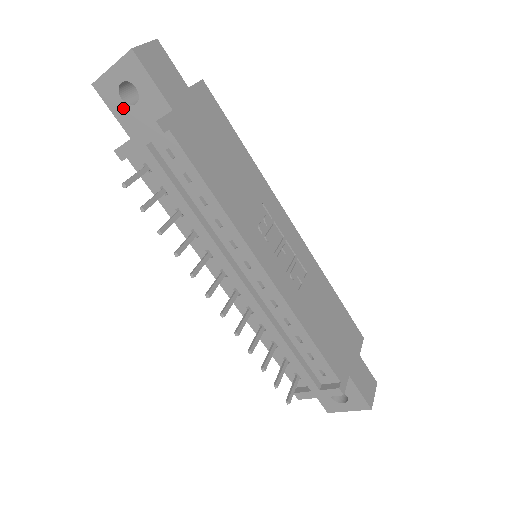
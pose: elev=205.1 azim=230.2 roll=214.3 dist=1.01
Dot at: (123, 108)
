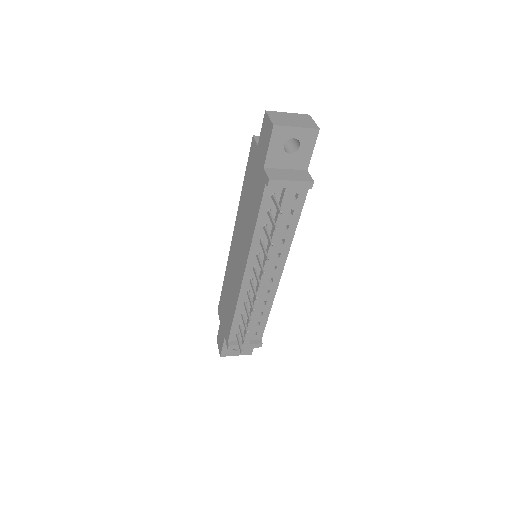
Dot at: (279, 150)
